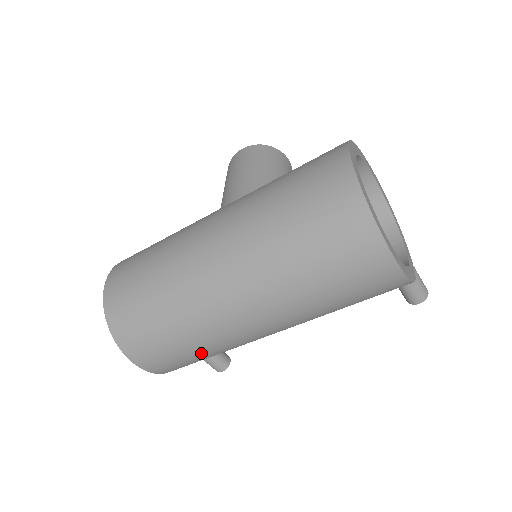
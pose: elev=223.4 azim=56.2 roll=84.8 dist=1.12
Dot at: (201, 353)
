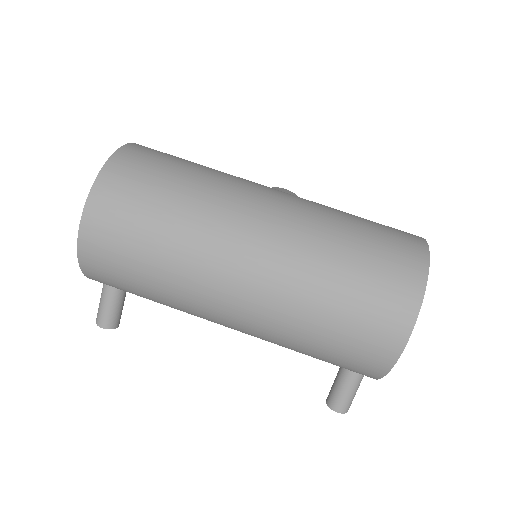
Dot at: (153, 276)
